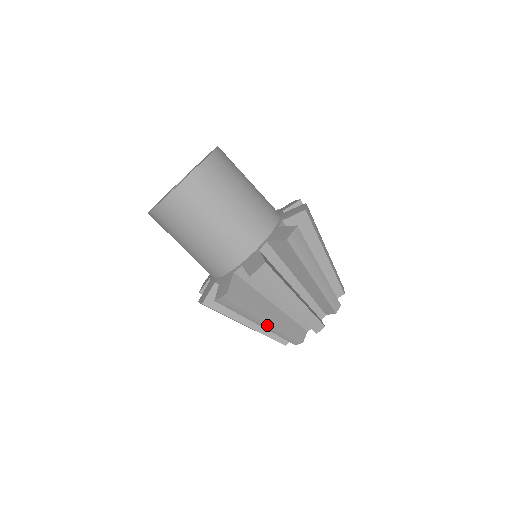
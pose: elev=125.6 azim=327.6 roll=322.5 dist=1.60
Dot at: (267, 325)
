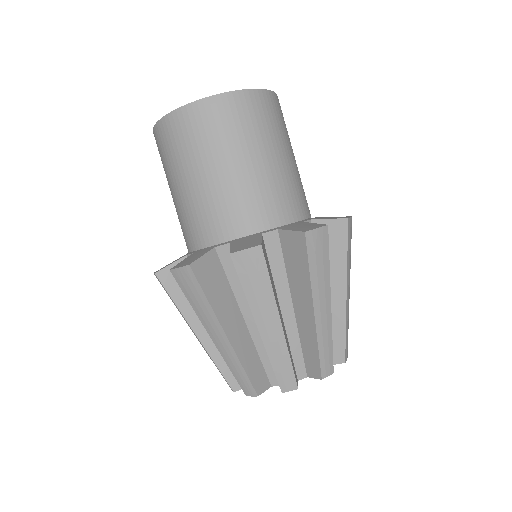
Dot at: (272, 334)
